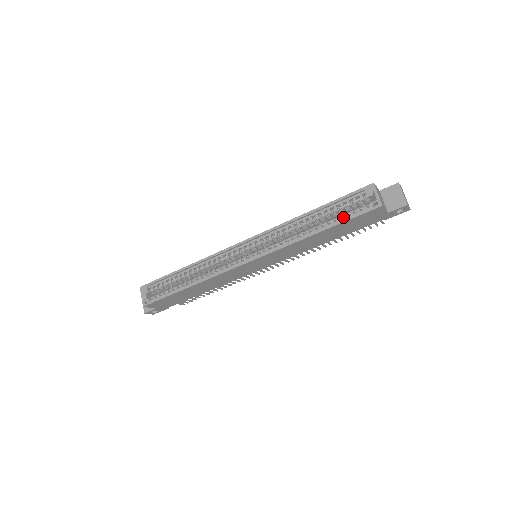
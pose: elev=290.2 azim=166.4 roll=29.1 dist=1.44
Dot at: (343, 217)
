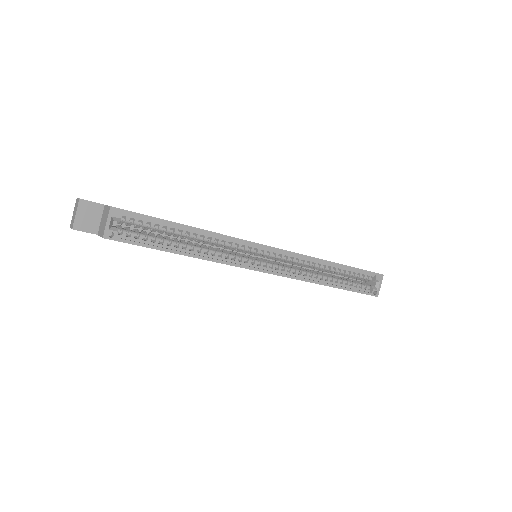
Dot at: occluded
